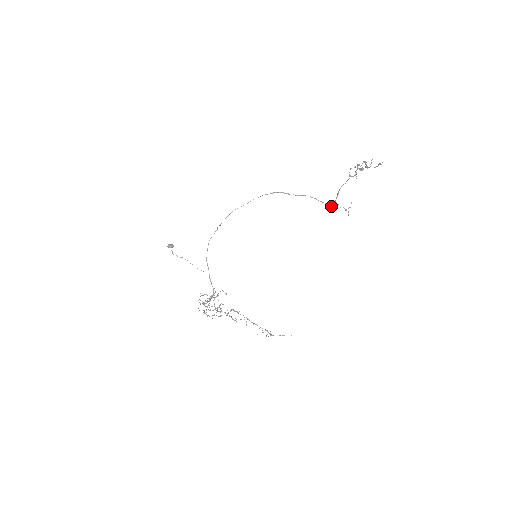
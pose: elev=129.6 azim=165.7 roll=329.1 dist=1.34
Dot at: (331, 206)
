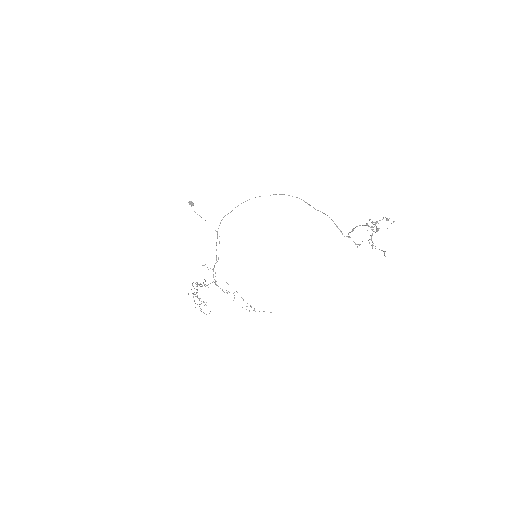
Dot at: occluded
